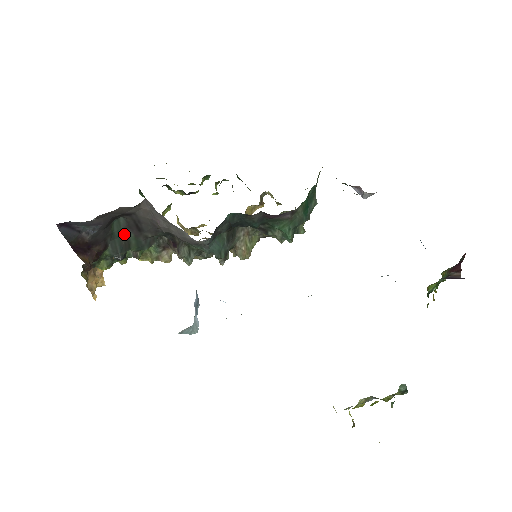
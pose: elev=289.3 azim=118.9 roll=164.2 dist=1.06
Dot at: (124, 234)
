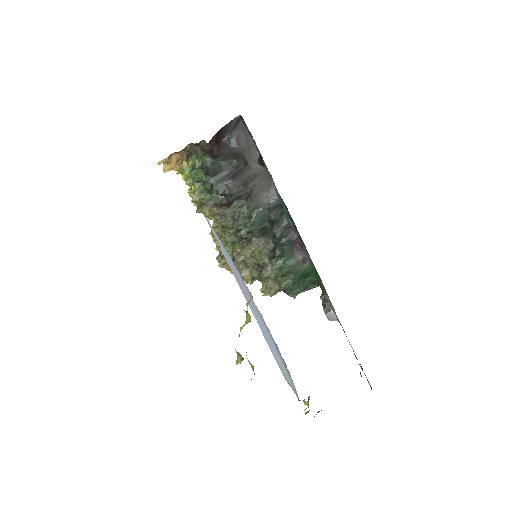
Dot at: (224, 169)
